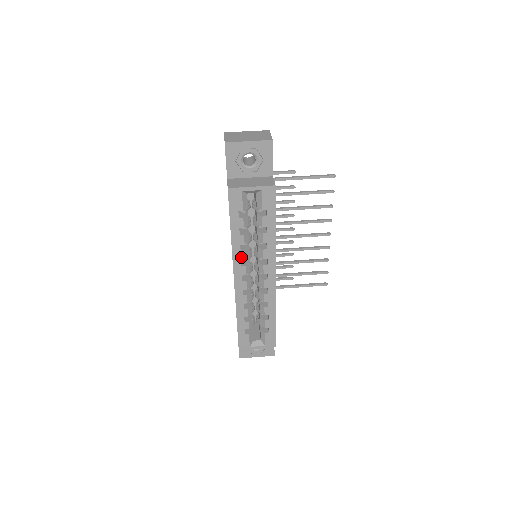
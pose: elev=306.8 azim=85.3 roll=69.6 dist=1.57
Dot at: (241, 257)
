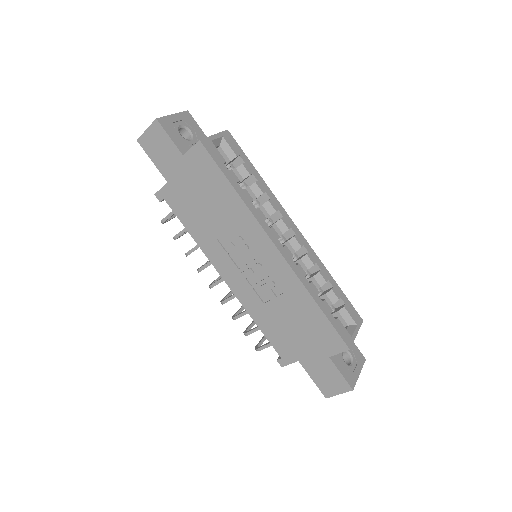
Dot at: (262, 217)
